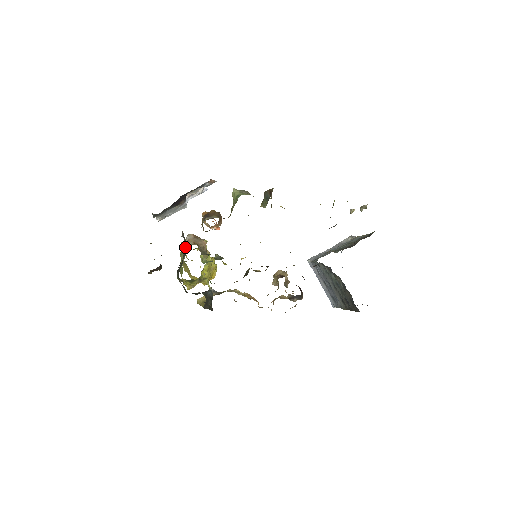
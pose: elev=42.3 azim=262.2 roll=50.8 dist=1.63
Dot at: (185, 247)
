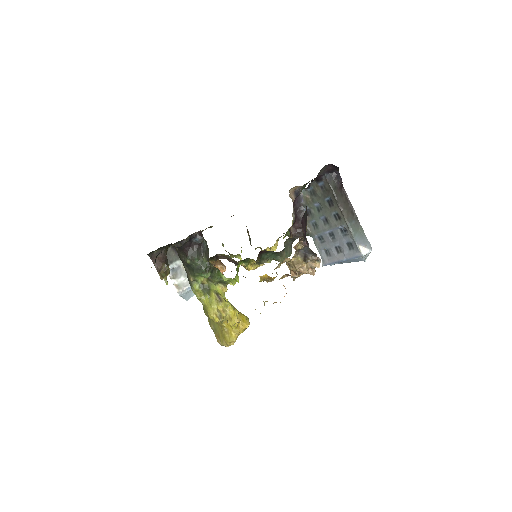
Dot at: occluded
